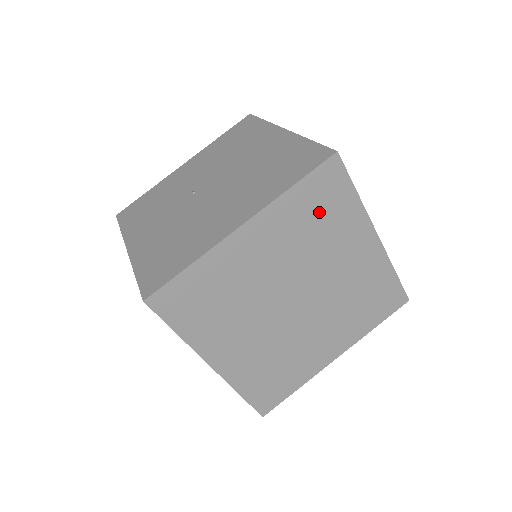
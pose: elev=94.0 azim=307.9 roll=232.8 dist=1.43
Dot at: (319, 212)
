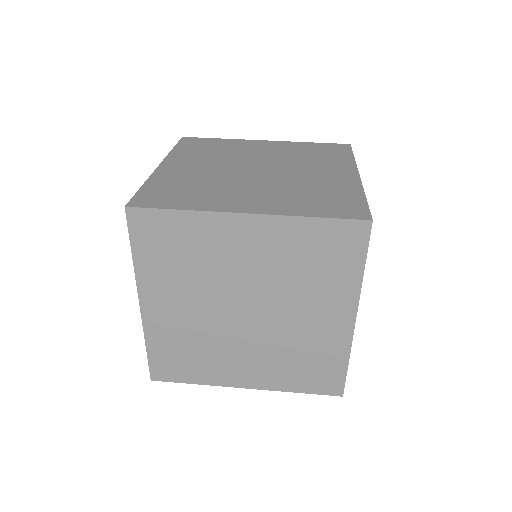
Dot at: (206, 148)
